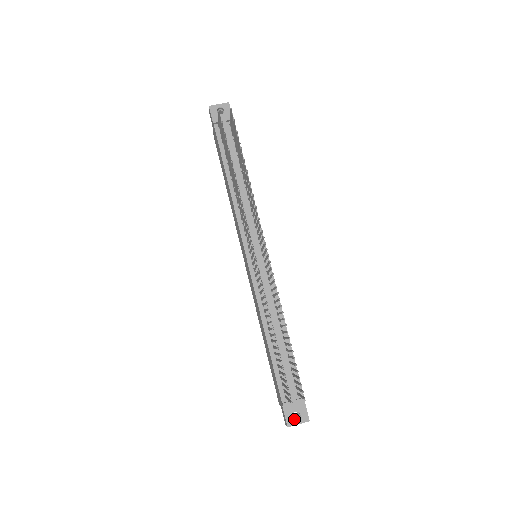
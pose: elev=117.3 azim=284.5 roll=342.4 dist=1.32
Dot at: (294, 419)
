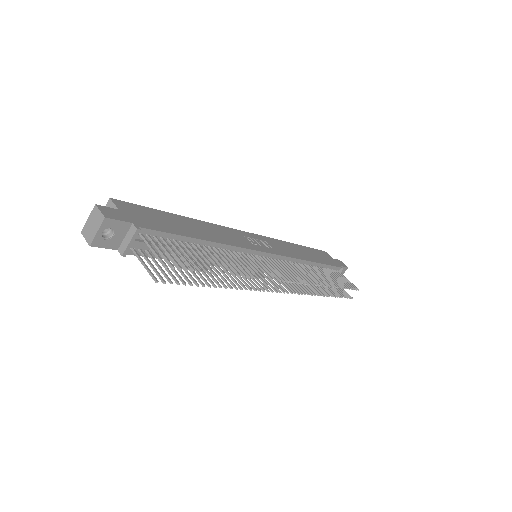
Dot at: occluded
